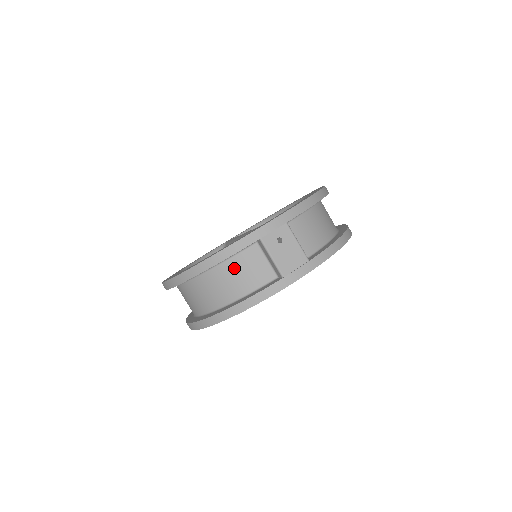
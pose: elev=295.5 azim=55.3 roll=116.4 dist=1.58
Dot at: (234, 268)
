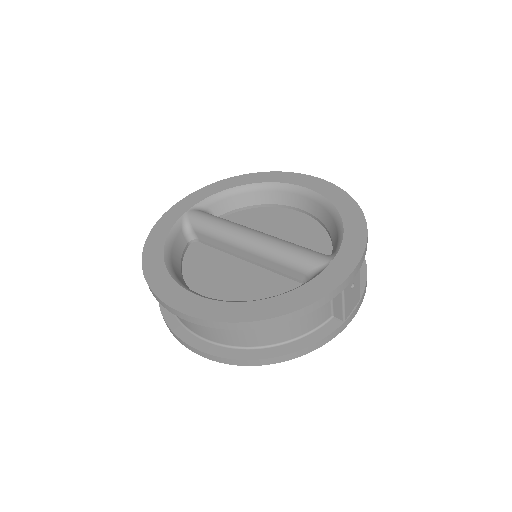
Dot at: occluded
